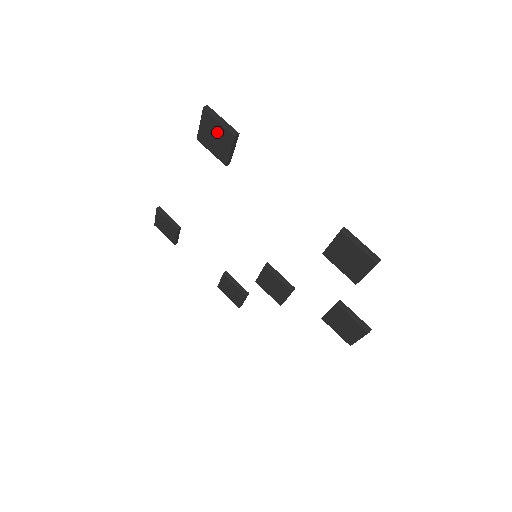
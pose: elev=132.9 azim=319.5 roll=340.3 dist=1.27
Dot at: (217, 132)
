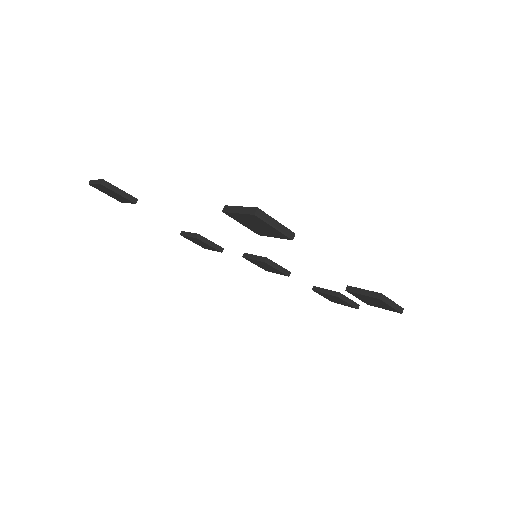
Dot at: (264, 227)
